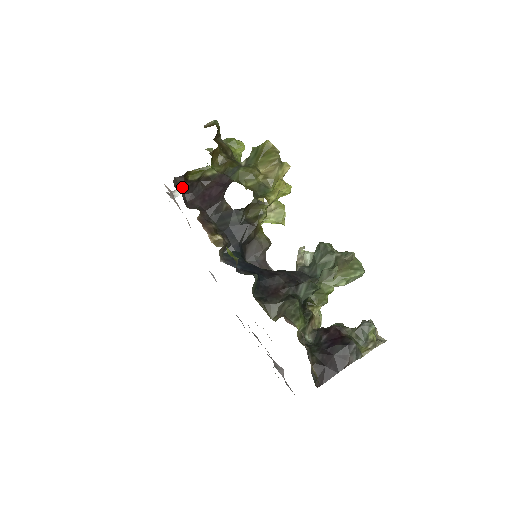
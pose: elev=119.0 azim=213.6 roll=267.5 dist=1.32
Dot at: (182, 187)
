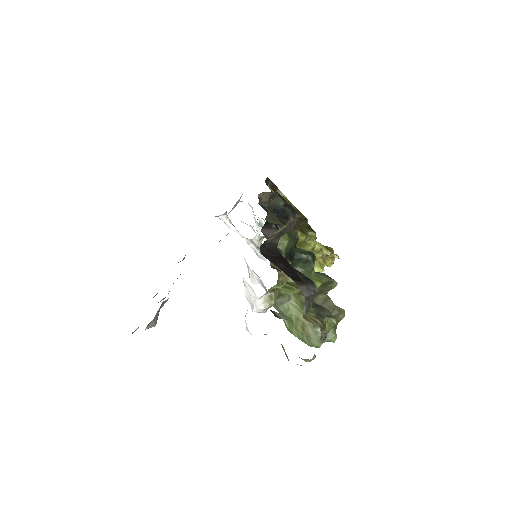
Dot at: occluded
